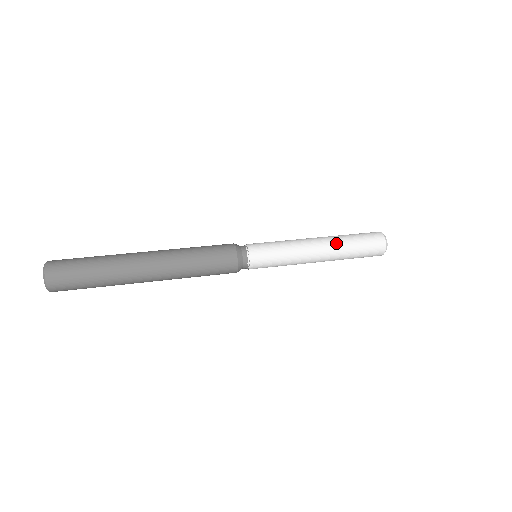
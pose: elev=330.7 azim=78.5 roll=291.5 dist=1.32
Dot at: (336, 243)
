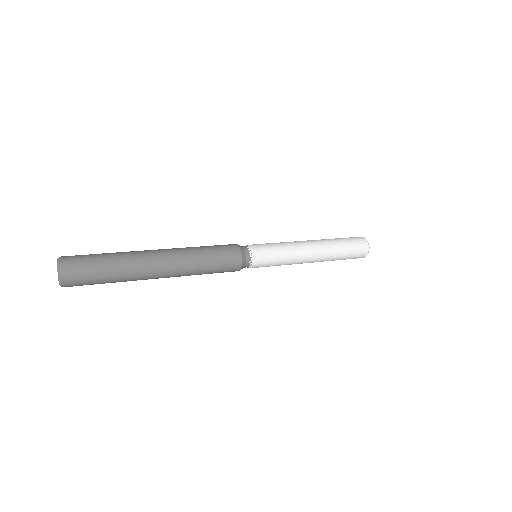
Dot at: (327, 247)
